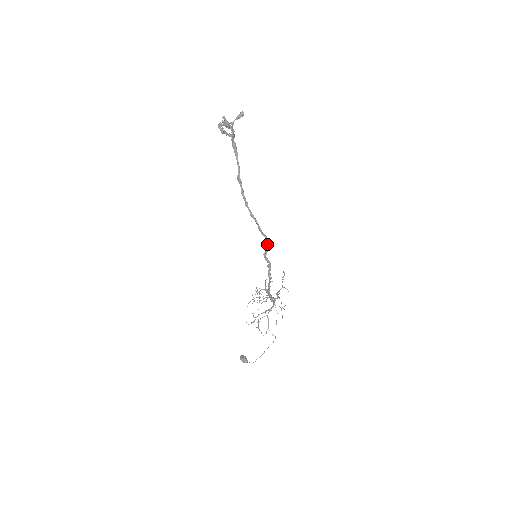
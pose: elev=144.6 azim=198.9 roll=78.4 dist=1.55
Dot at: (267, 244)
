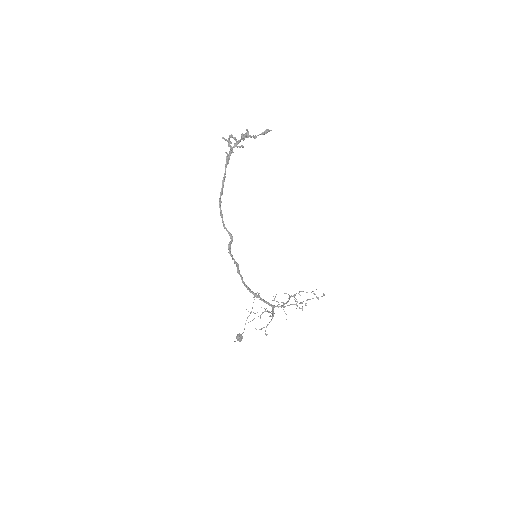
Dot at: (230, 243)
